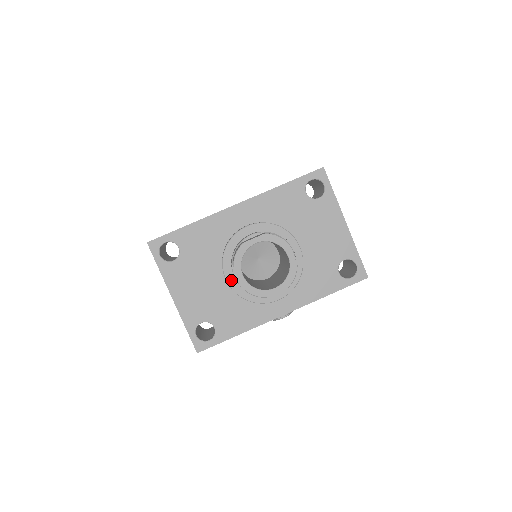
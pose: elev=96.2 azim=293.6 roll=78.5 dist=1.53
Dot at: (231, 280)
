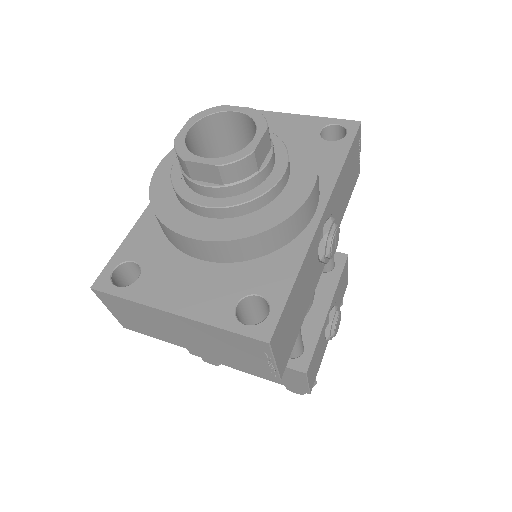
Dot at: (209, 202)
